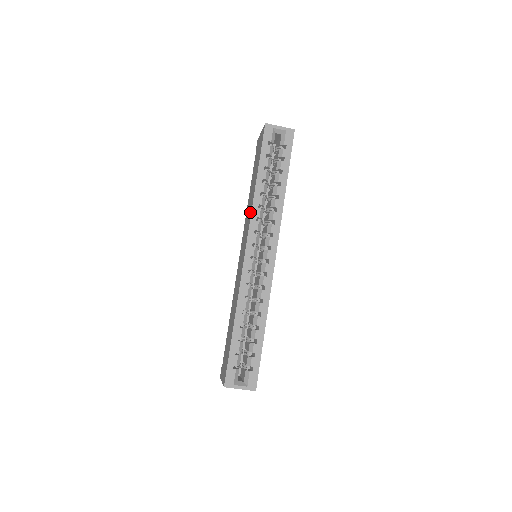
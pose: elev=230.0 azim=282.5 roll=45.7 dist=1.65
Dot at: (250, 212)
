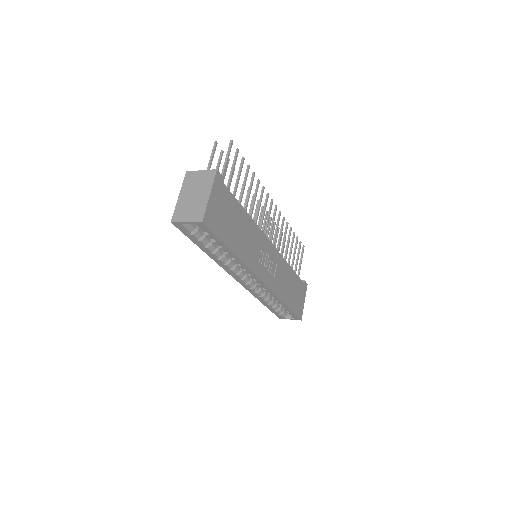
Dot at: occluded
